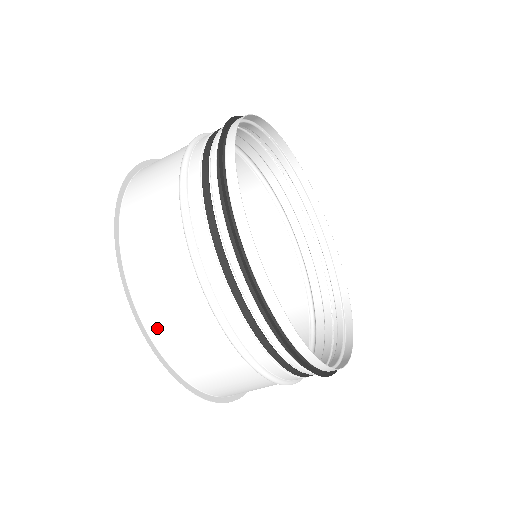
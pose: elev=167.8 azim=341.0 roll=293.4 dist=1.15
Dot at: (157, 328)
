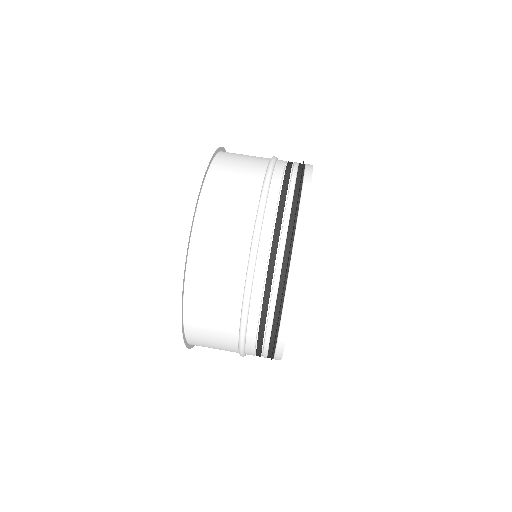
Dot at: (197, 265)
